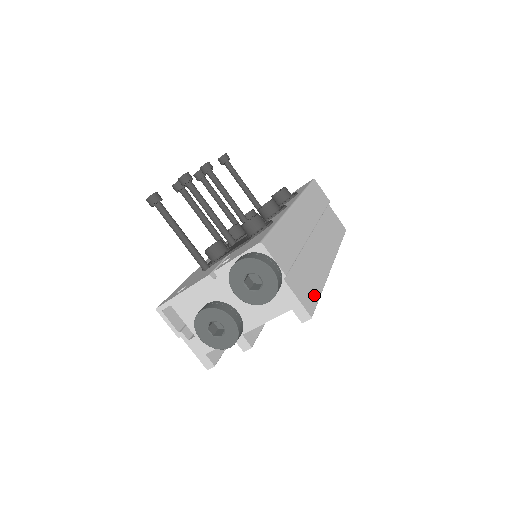
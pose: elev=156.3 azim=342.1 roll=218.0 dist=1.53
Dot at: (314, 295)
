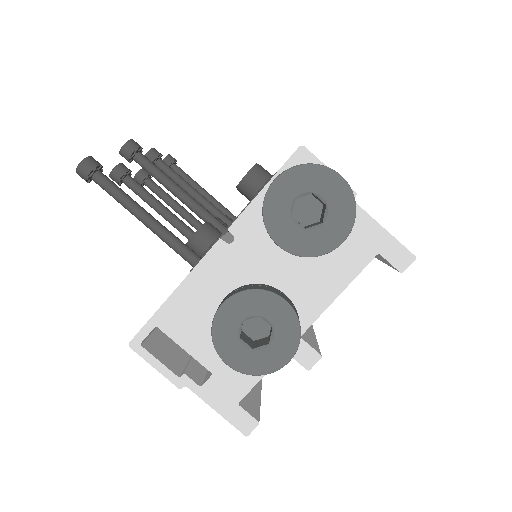
Dot at: occluded
